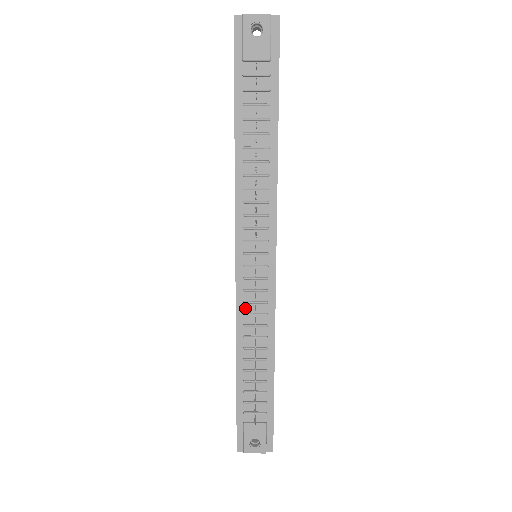
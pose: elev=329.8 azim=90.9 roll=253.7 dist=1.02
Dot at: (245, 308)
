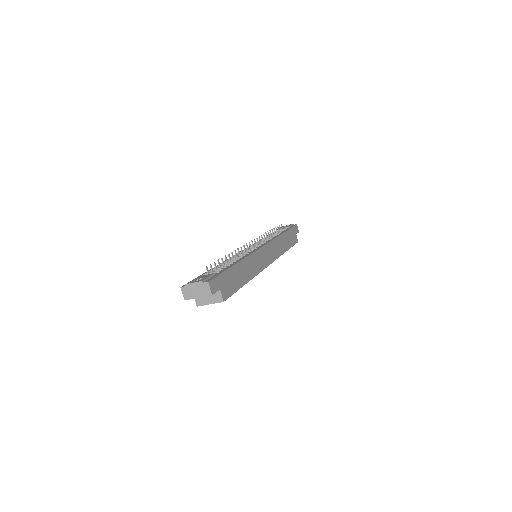
Dot at: occluded
